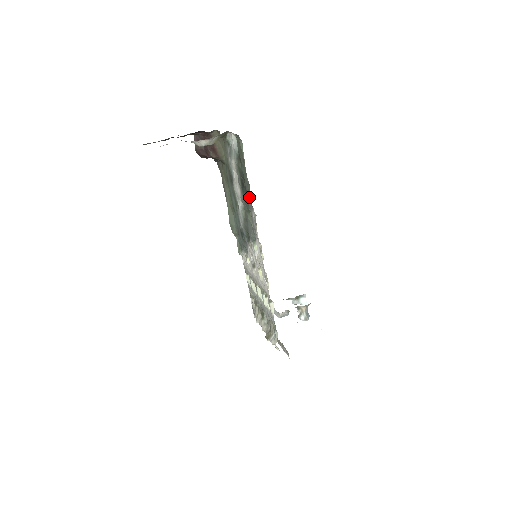
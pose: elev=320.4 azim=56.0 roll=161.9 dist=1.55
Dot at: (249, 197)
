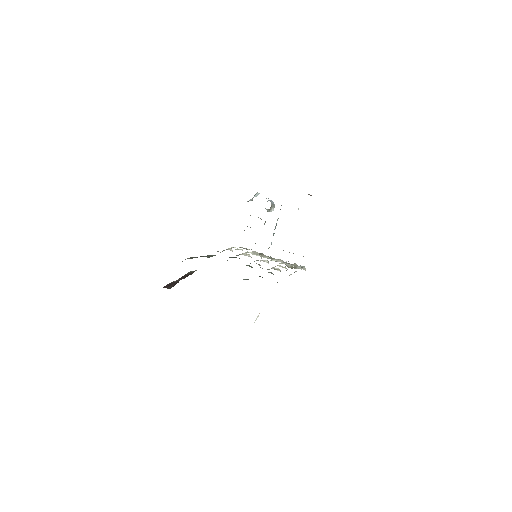
Dot at: occluded
